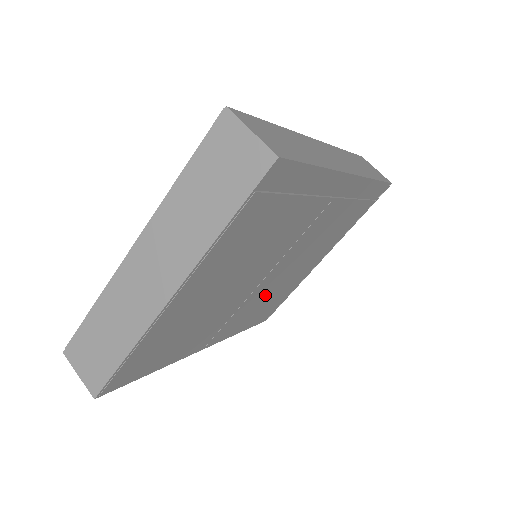
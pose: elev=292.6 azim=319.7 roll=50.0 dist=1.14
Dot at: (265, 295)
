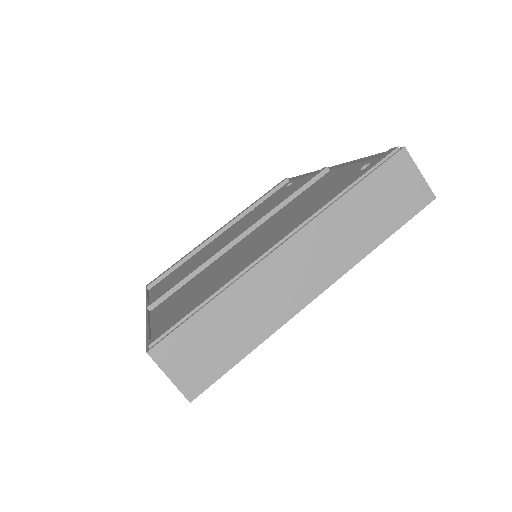
Dot at: occluded
